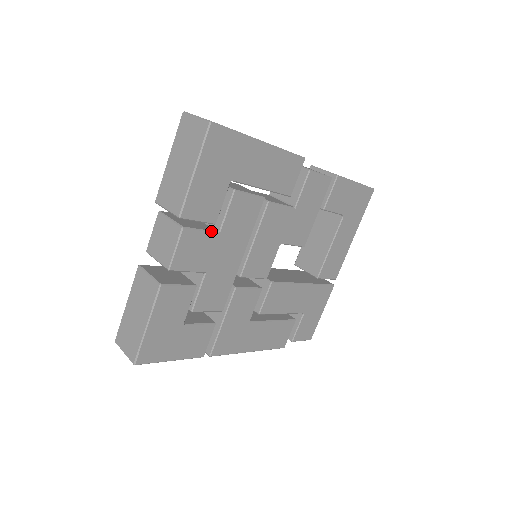
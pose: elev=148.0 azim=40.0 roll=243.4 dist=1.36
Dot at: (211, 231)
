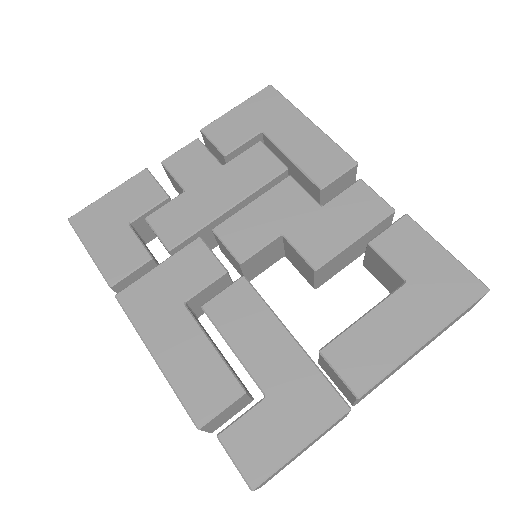
Dot at: (217, 159)
